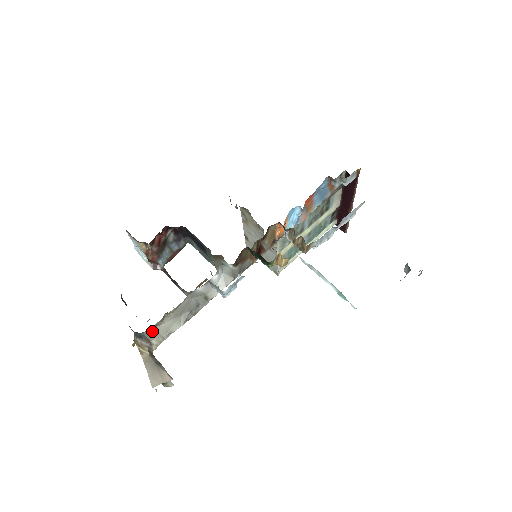
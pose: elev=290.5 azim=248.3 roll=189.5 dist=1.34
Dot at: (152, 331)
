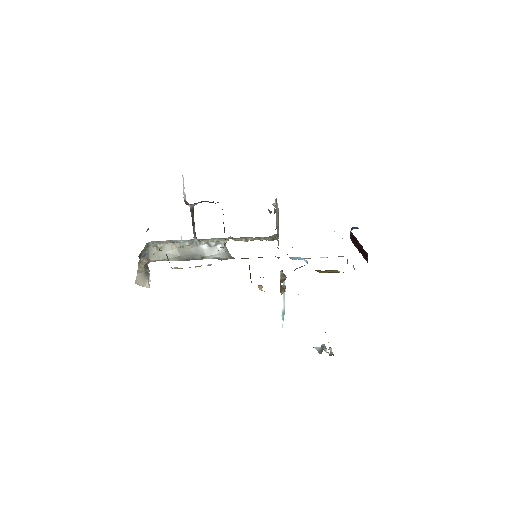
Dot at: (155, 252)
